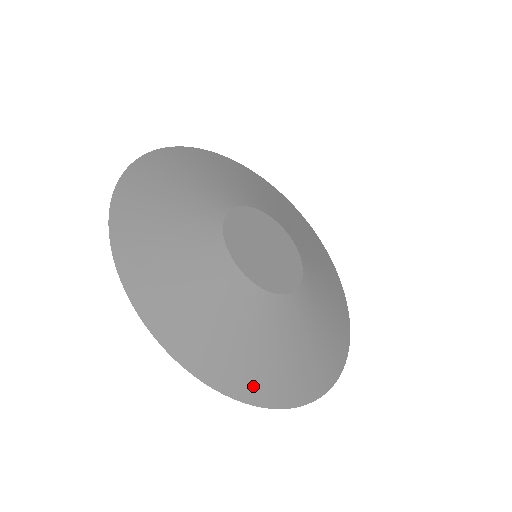
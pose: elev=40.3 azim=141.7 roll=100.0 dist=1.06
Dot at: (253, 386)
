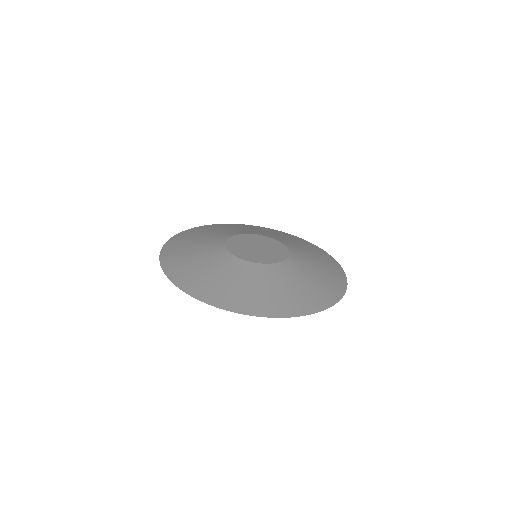
Dot at: (301, 307)
